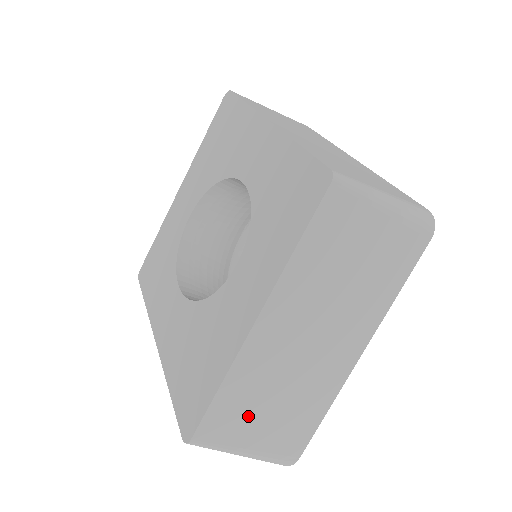
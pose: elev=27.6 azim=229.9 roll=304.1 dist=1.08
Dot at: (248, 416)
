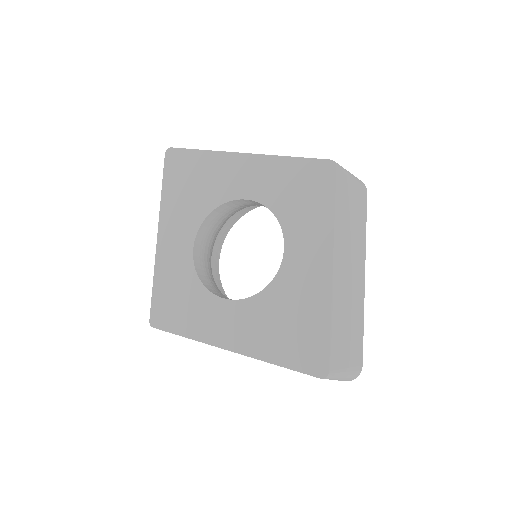
Dot at: (342, 341)
